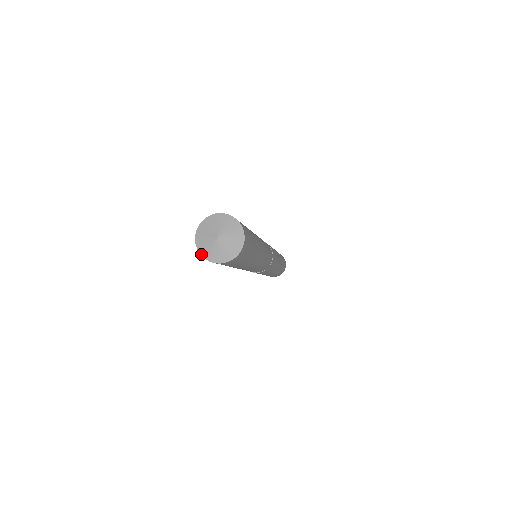
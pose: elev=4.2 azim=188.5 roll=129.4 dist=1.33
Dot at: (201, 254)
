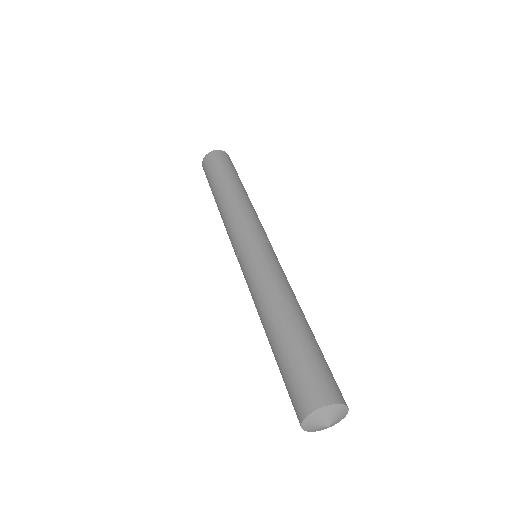
Dot at: (304, 430)
